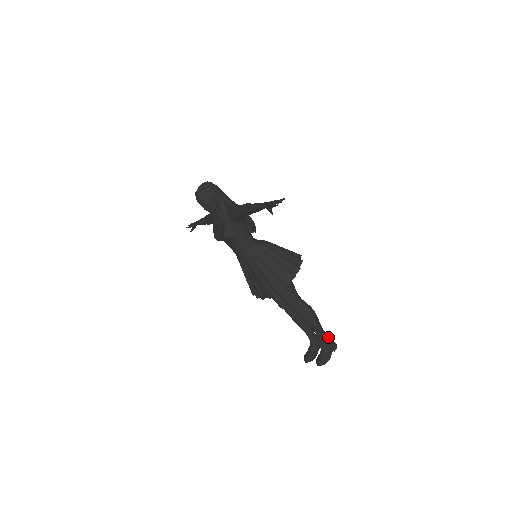
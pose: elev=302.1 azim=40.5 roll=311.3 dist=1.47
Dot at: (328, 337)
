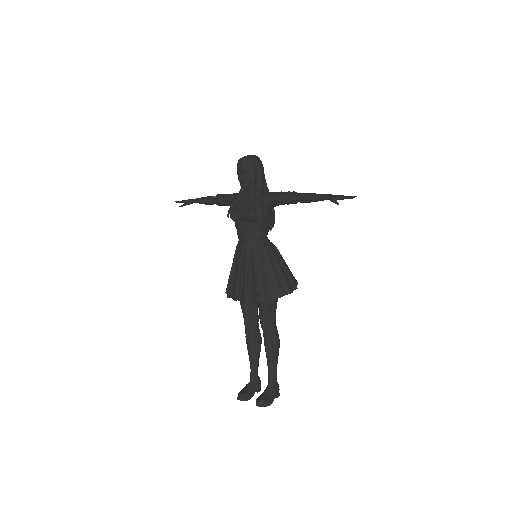
Dot at: occluded
